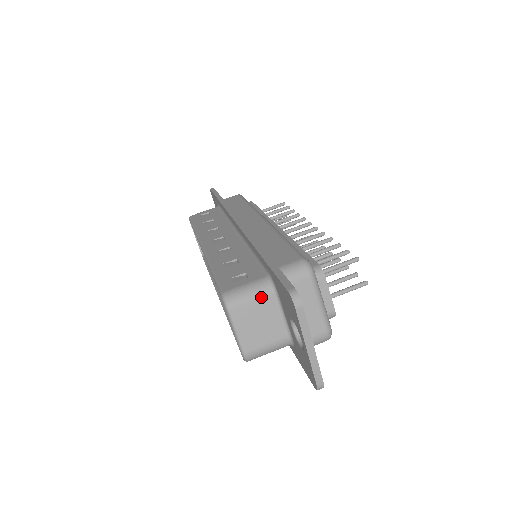
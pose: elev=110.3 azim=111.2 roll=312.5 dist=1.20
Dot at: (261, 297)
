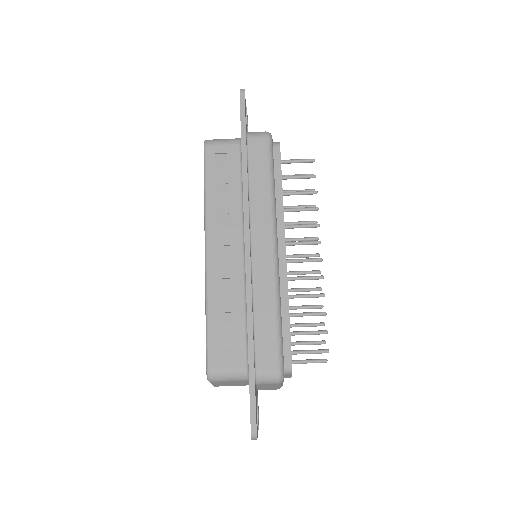
Dot at: (237, 381)
